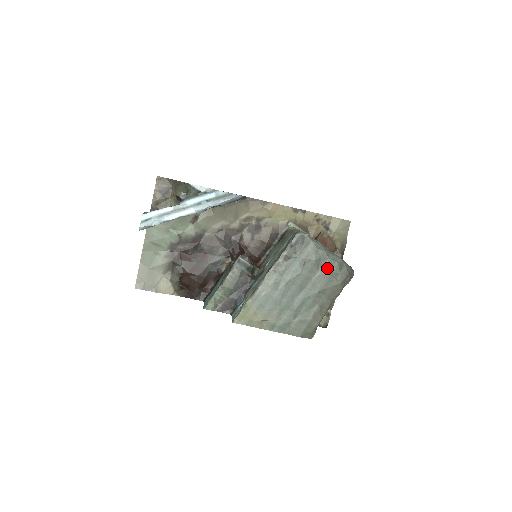
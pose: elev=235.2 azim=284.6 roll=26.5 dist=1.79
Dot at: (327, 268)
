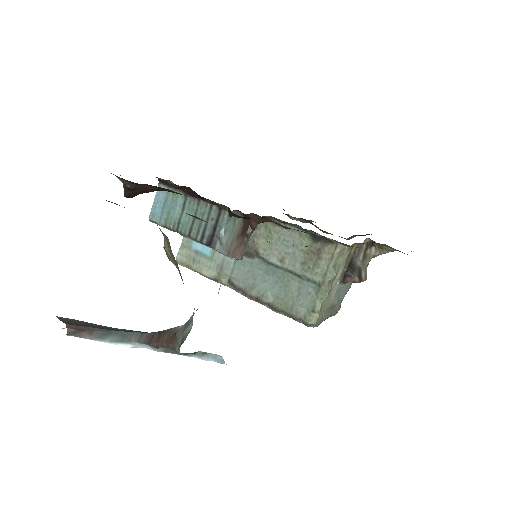
Dot at: occluded
